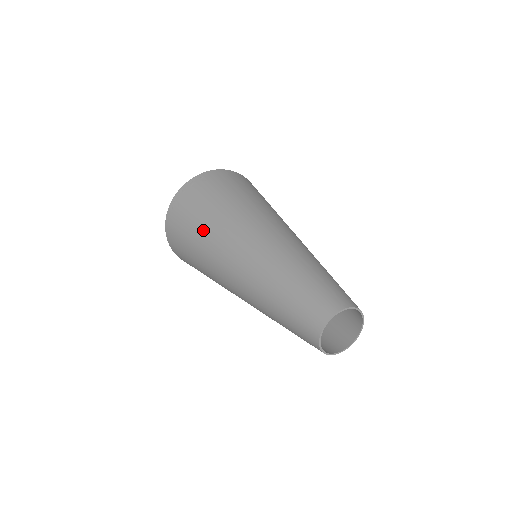
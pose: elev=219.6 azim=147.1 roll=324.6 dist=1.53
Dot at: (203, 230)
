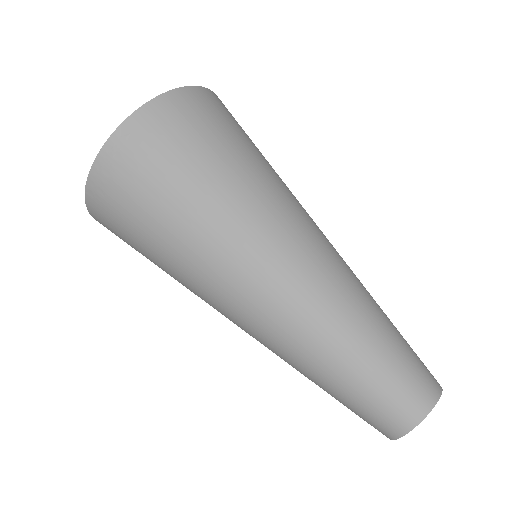
Dot at: (170, 254)
